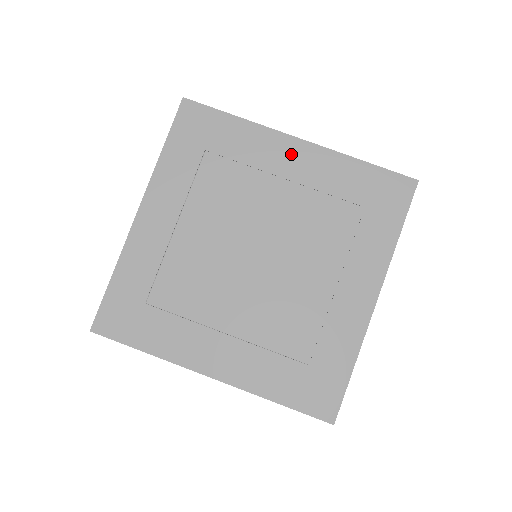
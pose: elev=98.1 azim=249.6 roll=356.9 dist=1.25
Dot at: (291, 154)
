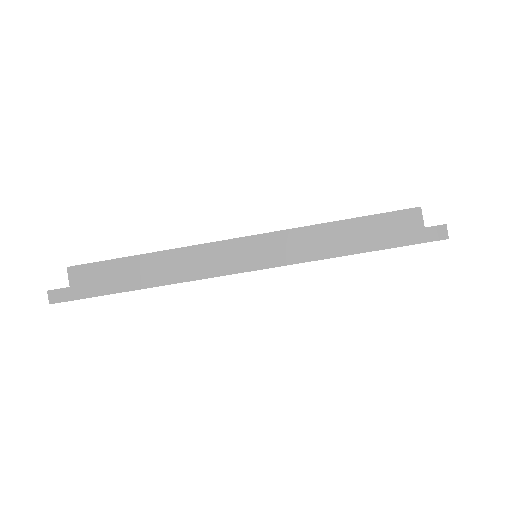
Dot at: occluded
